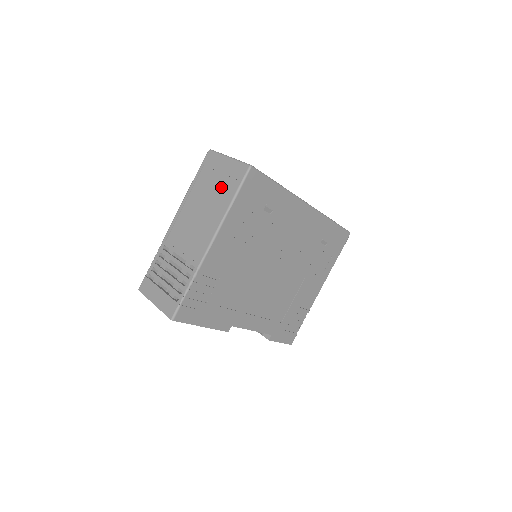
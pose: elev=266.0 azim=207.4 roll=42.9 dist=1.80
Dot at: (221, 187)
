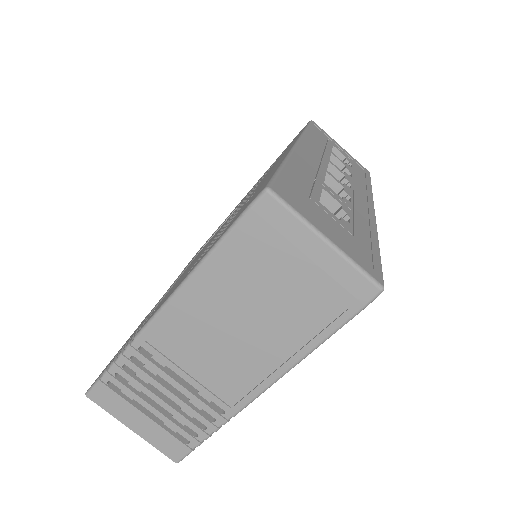
Dot at: (298, 300)
